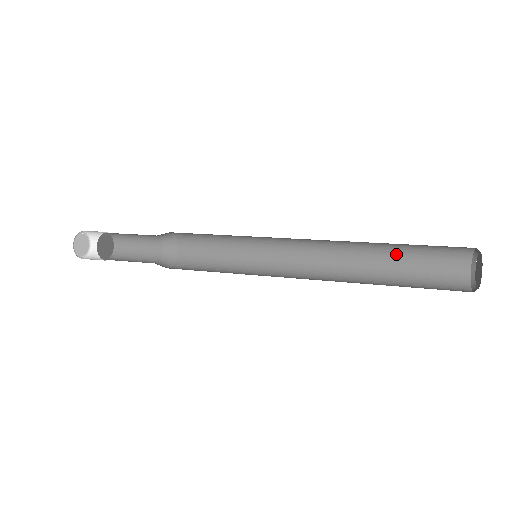
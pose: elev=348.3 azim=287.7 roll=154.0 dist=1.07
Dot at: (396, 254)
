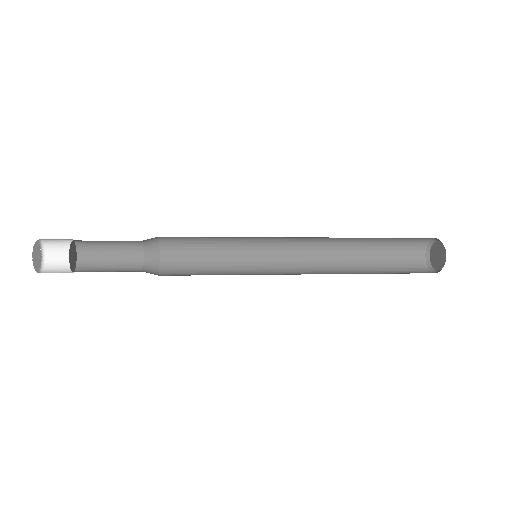
Dot at: (373, 244)
